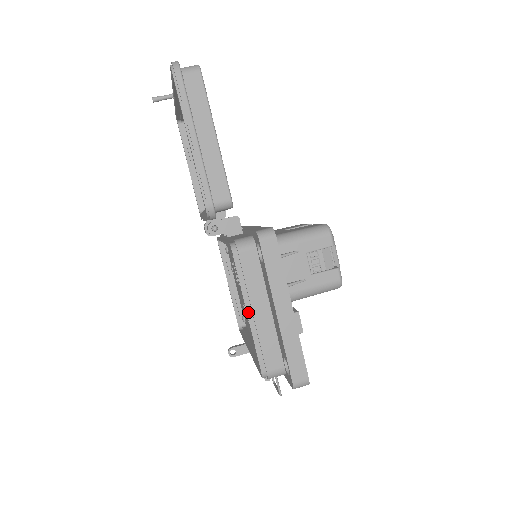
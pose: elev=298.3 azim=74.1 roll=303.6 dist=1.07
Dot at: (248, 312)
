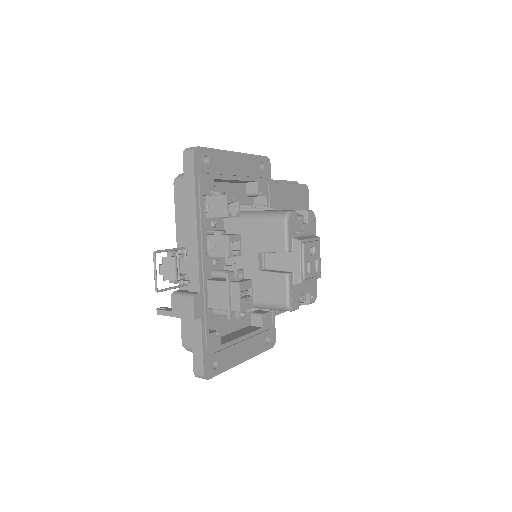
Dot at: occluded
